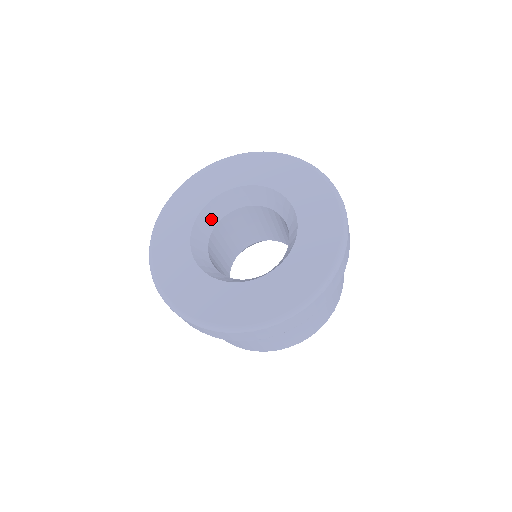
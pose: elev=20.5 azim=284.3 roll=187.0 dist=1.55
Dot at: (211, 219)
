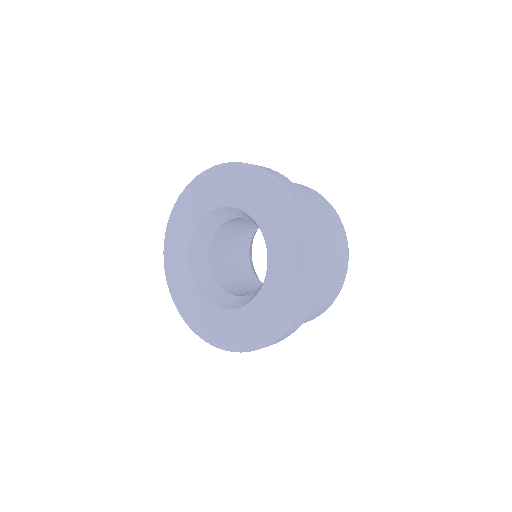
Dot at: (212, 224)
